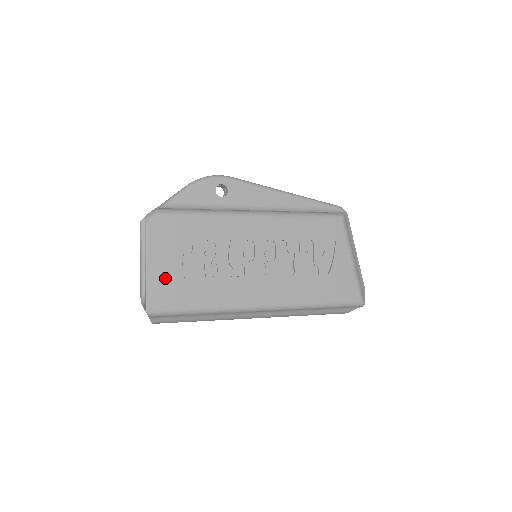
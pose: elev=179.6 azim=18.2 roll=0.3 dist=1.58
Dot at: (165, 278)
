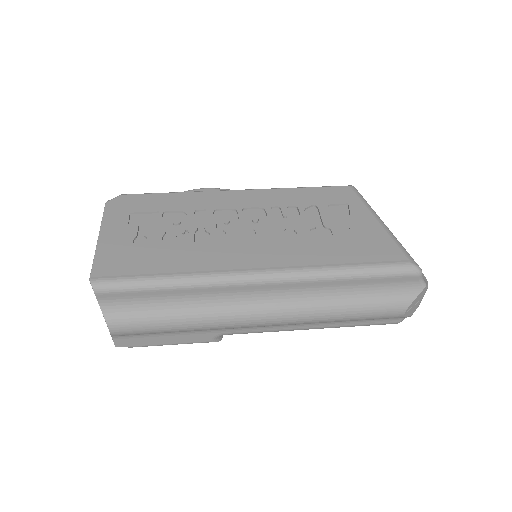
Dot at: (119, 245)
